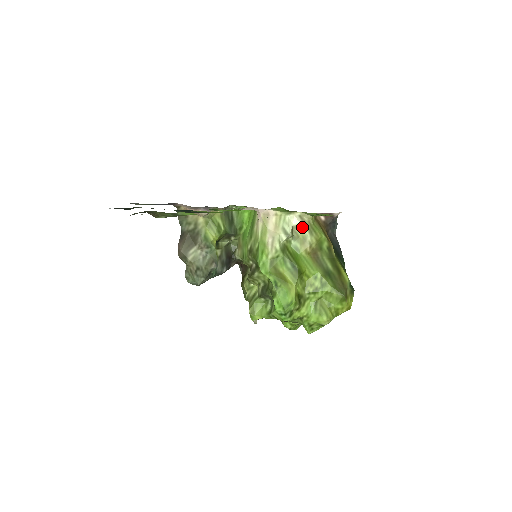
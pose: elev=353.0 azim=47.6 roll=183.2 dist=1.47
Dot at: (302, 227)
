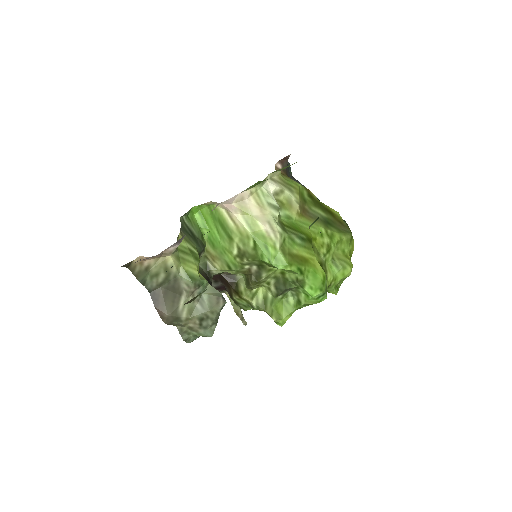
Dot at: (281, 190)
